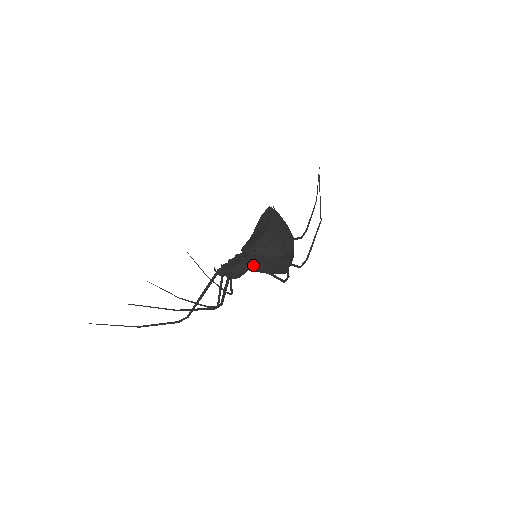
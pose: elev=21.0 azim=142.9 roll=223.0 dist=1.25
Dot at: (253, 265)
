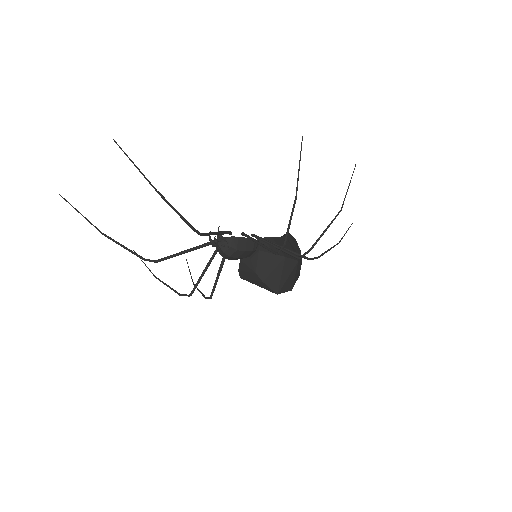
Dot at: (251, 239)
